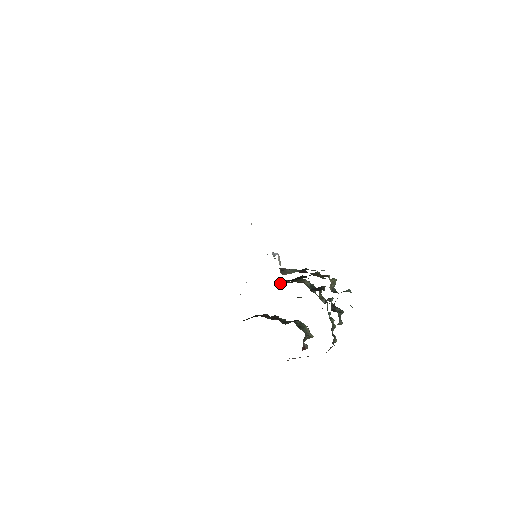
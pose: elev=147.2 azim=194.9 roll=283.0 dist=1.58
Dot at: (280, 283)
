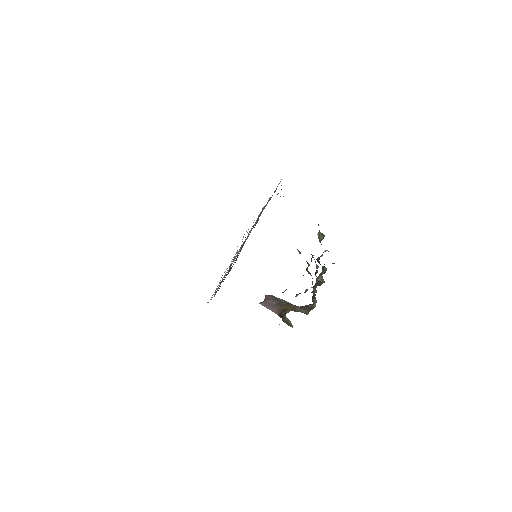
Dot at: occluded
